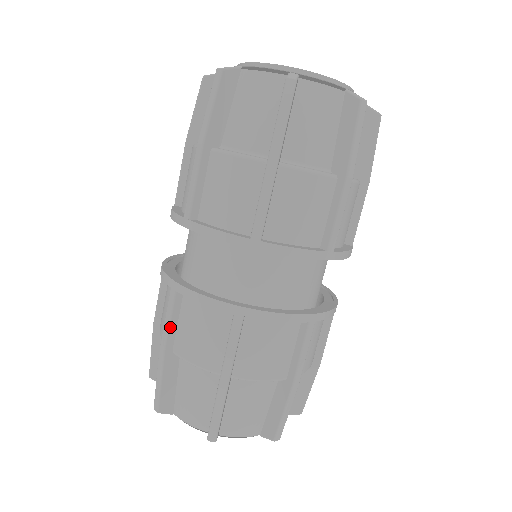
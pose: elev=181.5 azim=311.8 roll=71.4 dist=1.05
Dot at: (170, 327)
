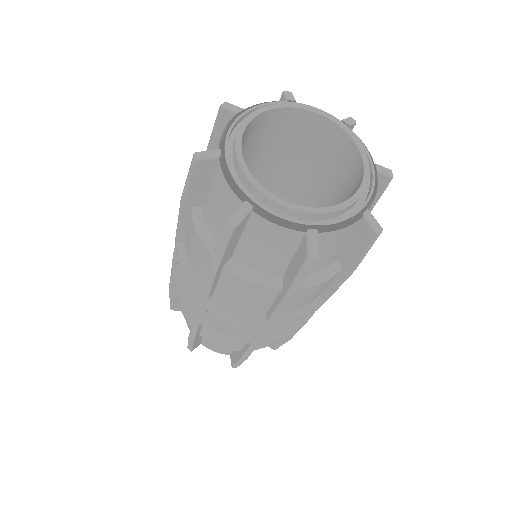
Dot at: (172, 283)
